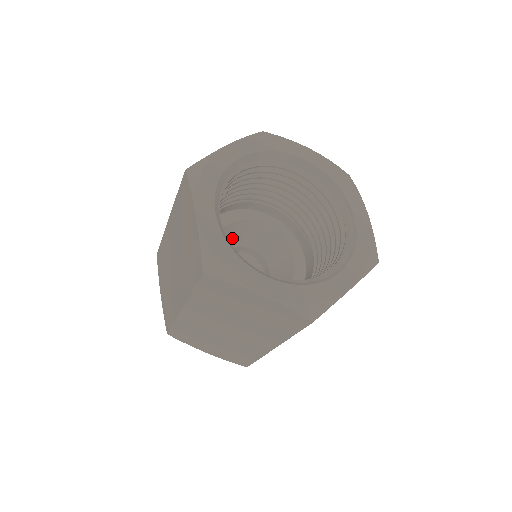
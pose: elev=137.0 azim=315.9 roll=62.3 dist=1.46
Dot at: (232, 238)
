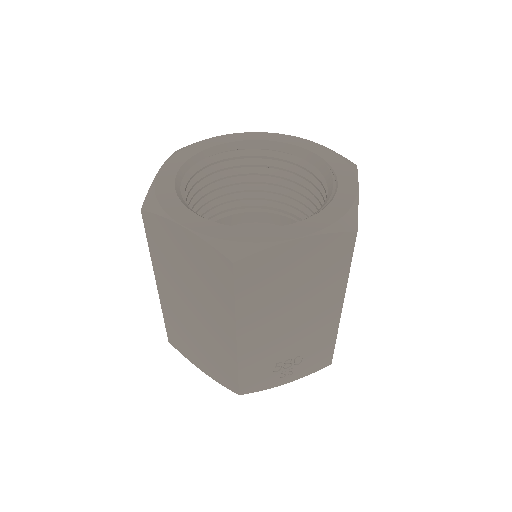
Dot at: occluded
